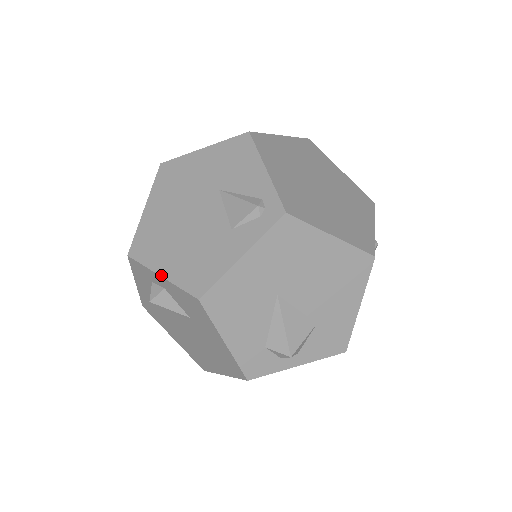
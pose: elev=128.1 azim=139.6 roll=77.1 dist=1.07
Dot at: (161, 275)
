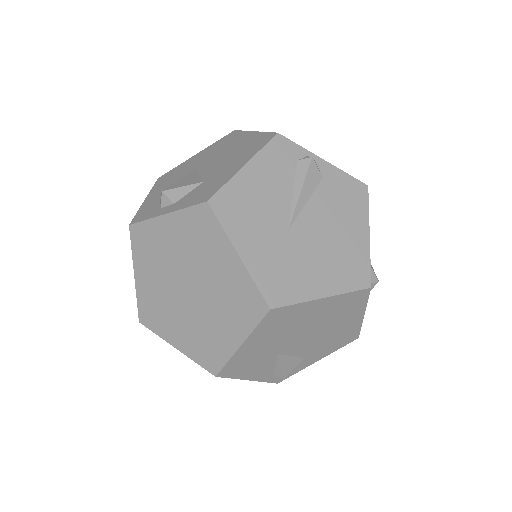
Dot at: occluded
